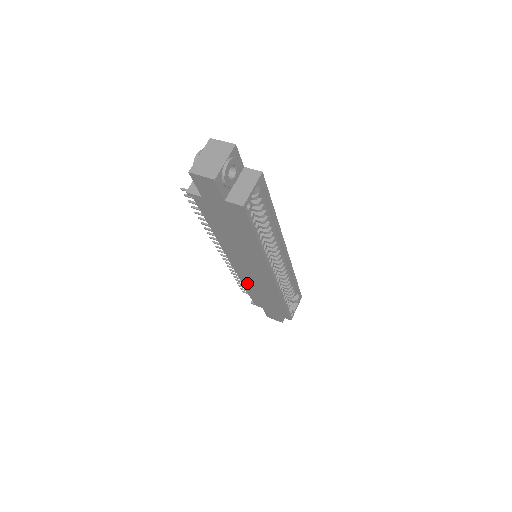
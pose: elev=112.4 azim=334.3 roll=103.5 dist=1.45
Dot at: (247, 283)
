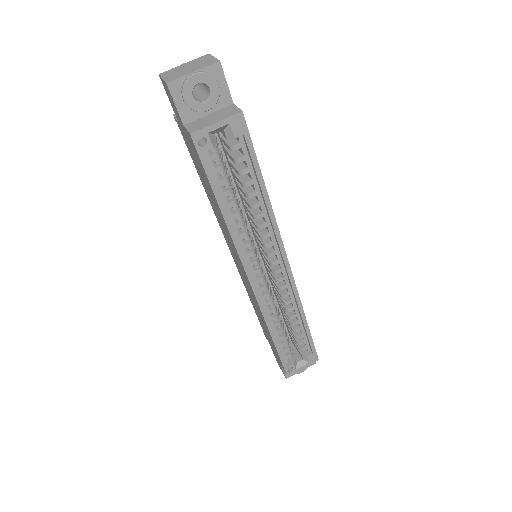
Dot at: (248, 293)
